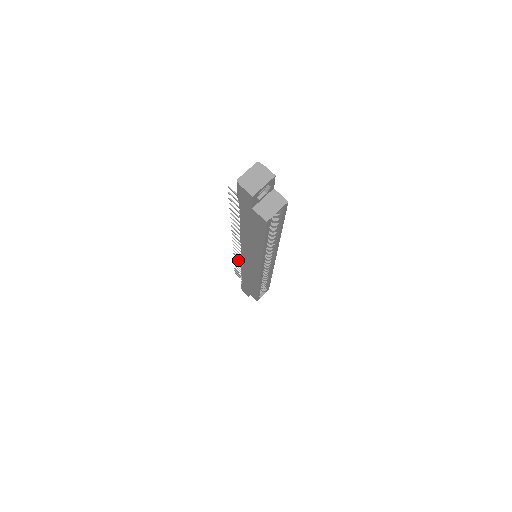
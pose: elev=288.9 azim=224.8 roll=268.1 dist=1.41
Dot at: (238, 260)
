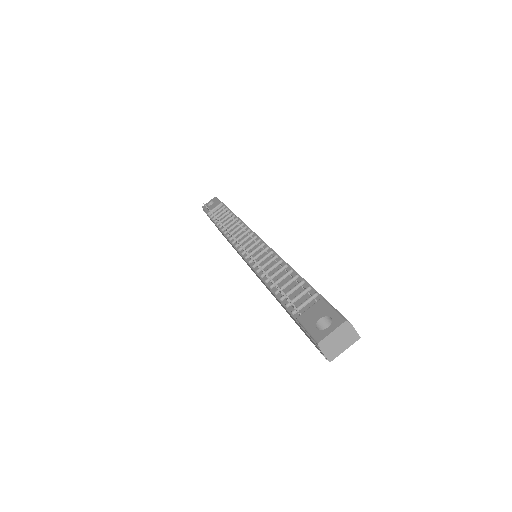
Dot at: occluded
